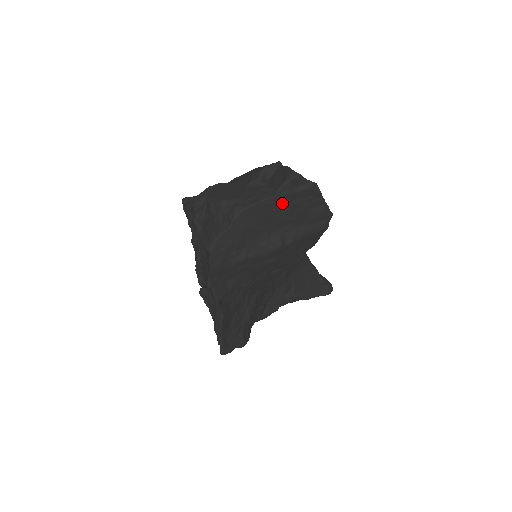
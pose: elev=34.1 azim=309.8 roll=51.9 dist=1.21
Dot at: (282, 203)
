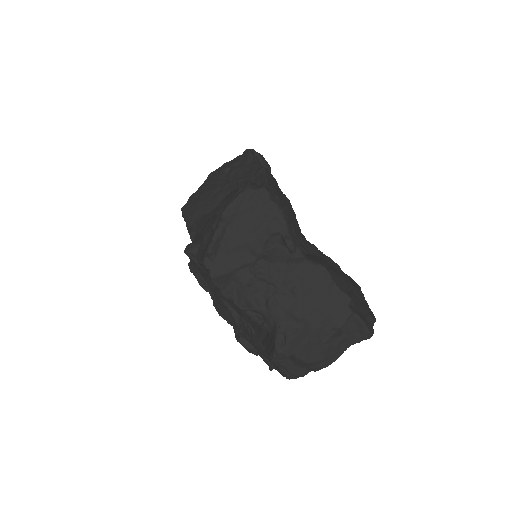
Dot at: occluded
